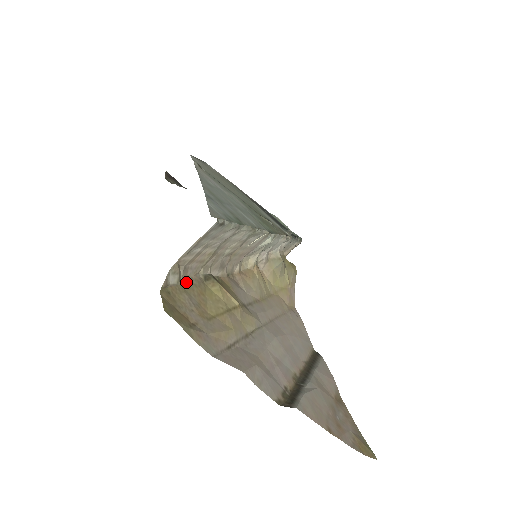
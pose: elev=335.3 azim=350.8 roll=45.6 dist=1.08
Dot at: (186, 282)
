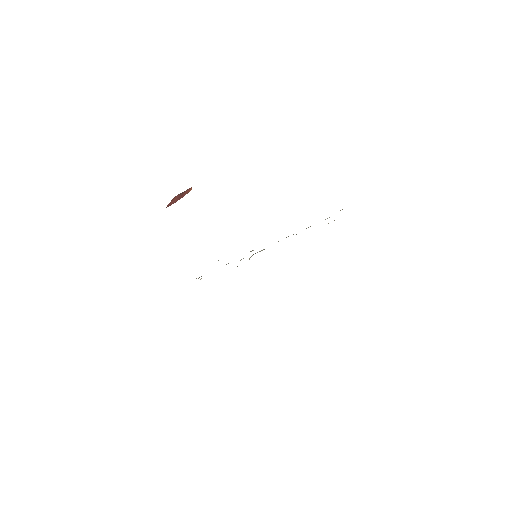
Dot at: occluded
